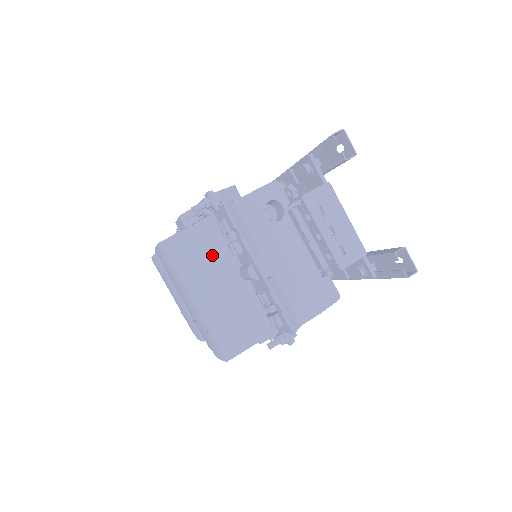
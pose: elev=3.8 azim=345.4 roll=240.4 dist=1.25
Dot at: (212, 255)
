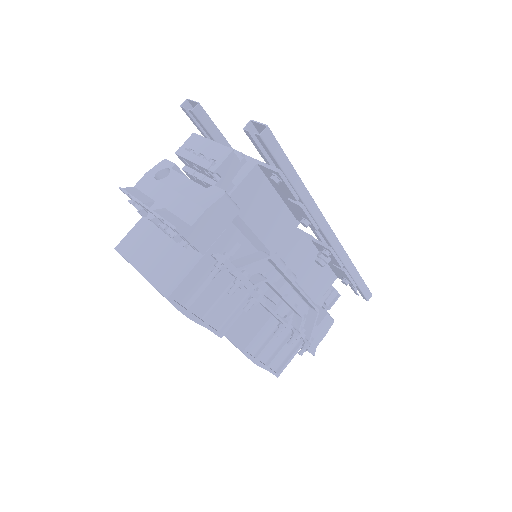
Dot at: (148, 236)
